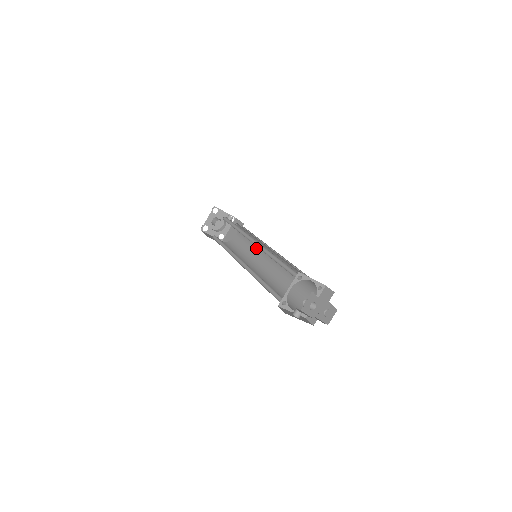
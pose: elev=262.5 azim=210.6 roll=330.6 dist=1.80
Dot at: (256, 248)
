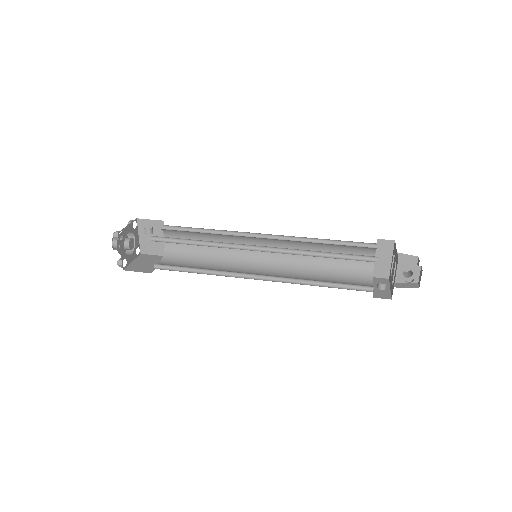
Dot at: (226, 242)
